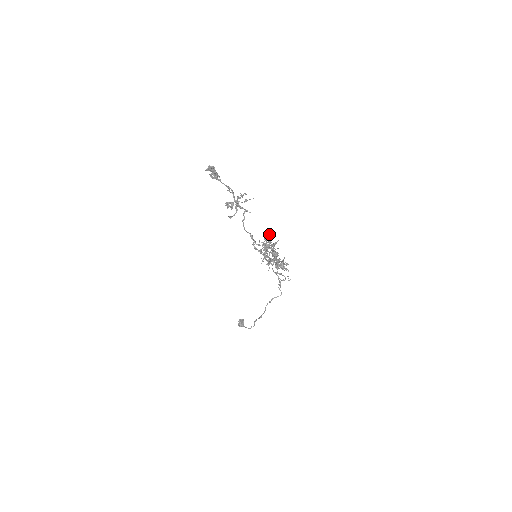
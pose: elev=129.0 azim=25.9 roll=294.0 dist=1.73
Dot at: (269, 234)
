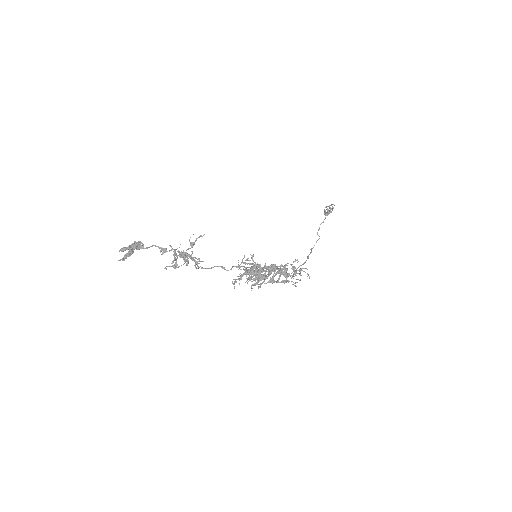
Dot at: occluded
